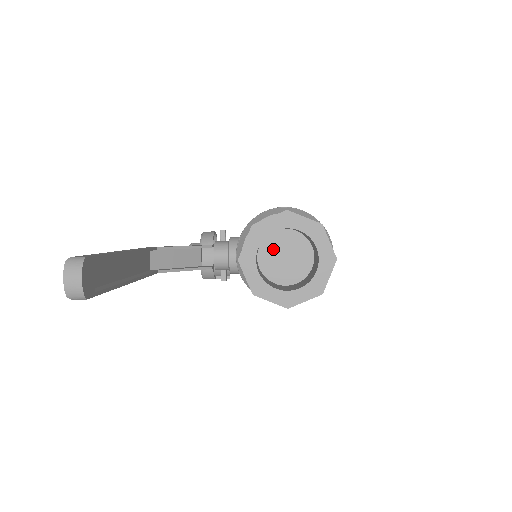
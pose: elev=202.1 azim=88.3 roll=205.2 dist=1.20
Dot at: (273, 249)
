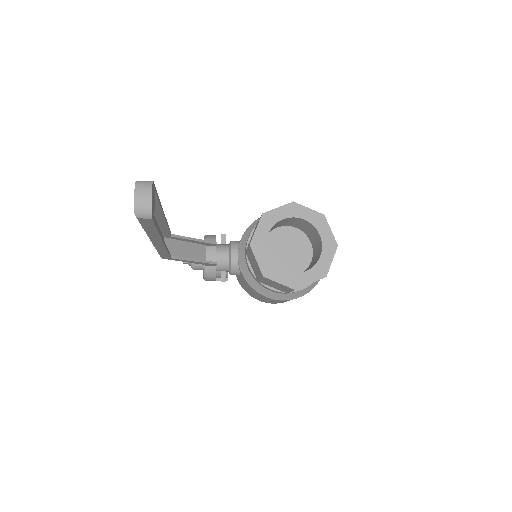
Dot at: (276, 244)
